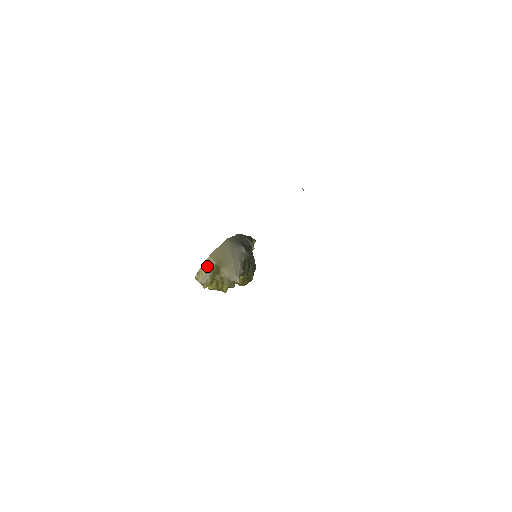
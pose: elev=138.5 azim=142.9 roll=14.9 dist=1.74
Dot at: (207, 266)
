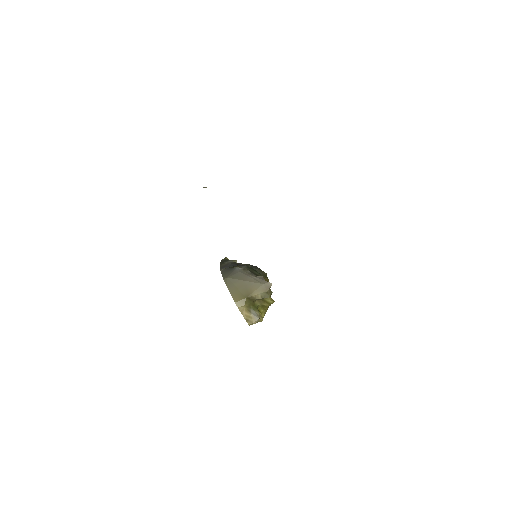
Dot at: (244, 309)
